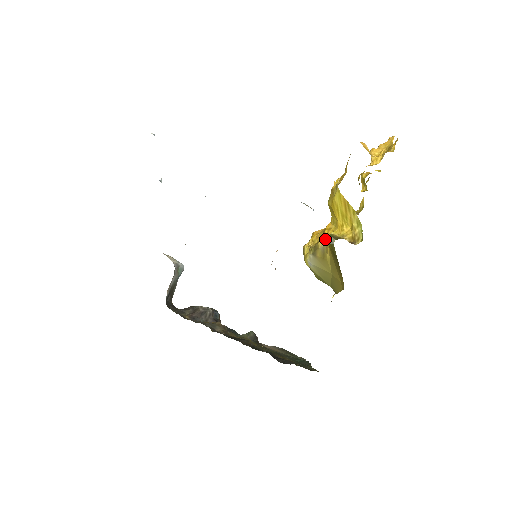
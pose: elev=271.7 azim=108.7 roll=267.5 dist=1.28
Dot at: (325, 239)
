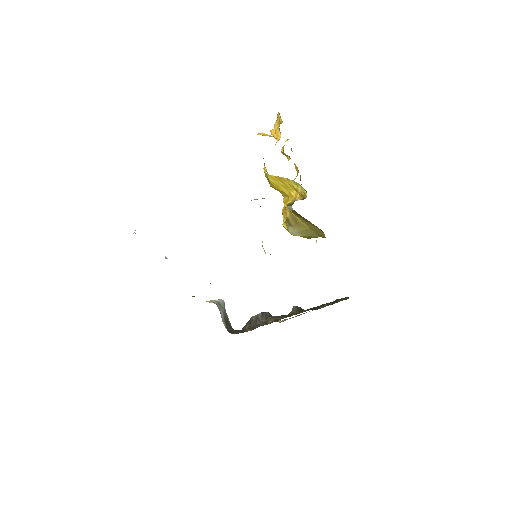
Dot at: (288, 210)
